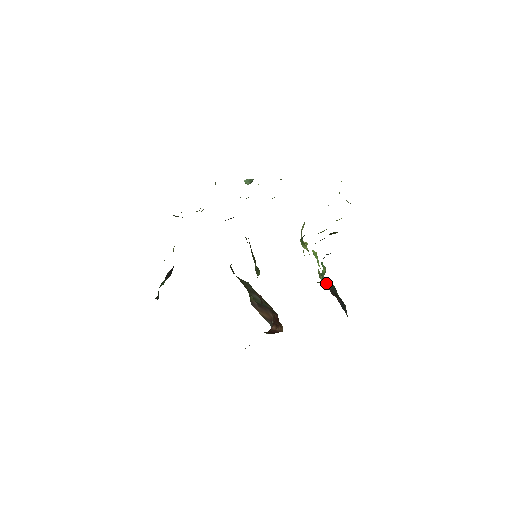
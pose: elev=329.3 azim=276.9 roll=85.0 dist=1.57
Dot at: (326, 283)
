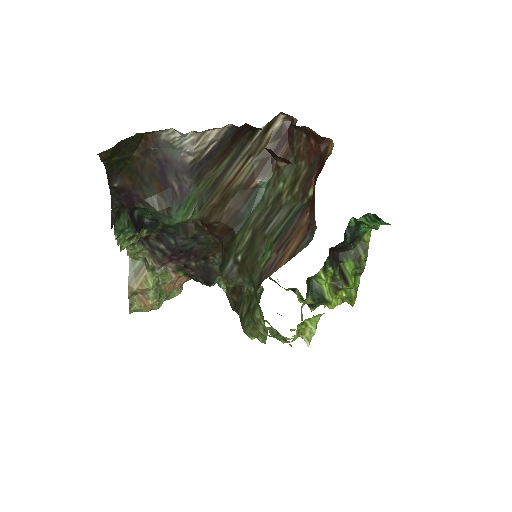
Dot at: occluded
